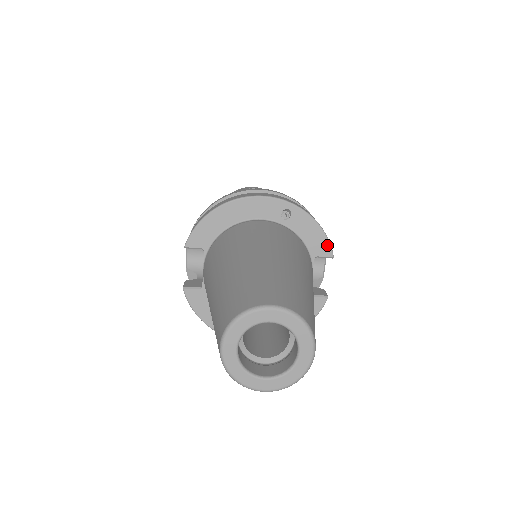
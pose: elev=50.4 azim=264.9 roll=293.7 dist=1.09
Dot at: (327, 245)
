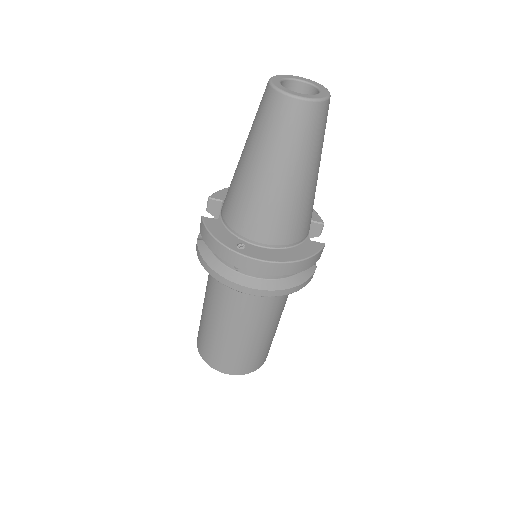
Dot at: (318, 216)
